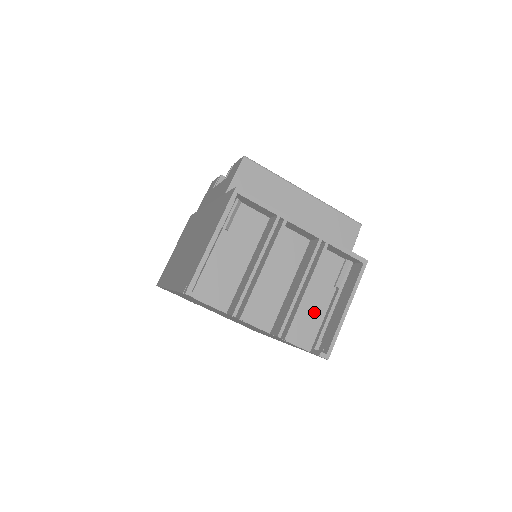
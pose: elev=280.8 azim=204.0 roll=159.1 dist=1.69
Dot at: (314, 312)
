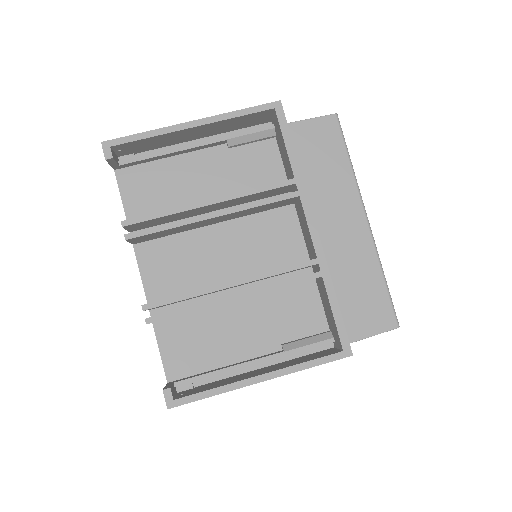
Dot at: (225, 344)
